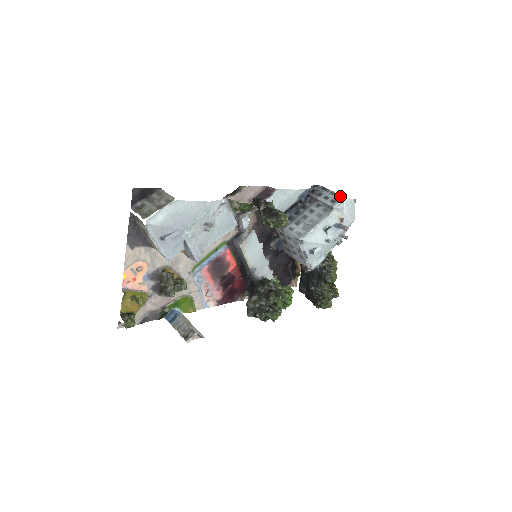
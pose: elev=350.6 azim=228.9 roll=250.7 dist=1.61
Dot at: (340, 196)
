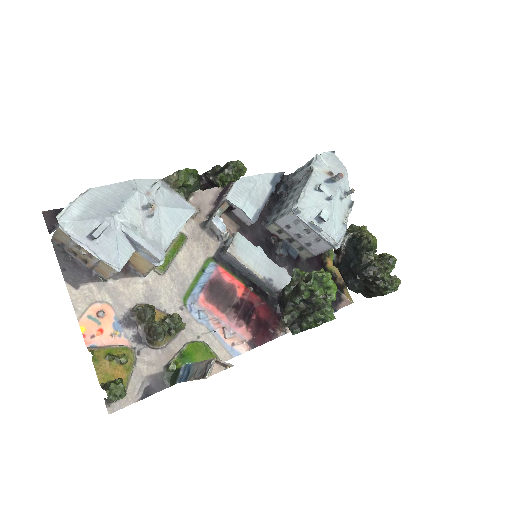
Dot at: occluded
